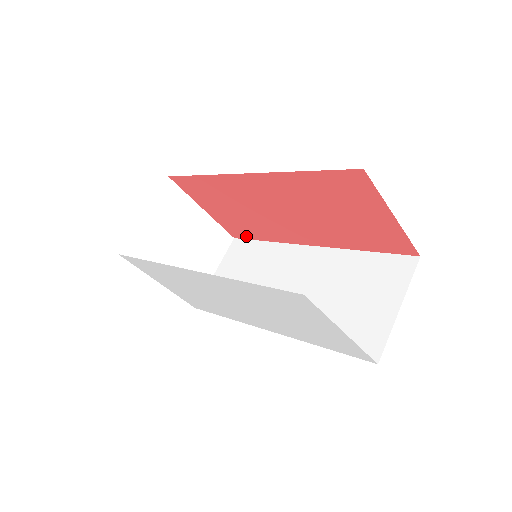
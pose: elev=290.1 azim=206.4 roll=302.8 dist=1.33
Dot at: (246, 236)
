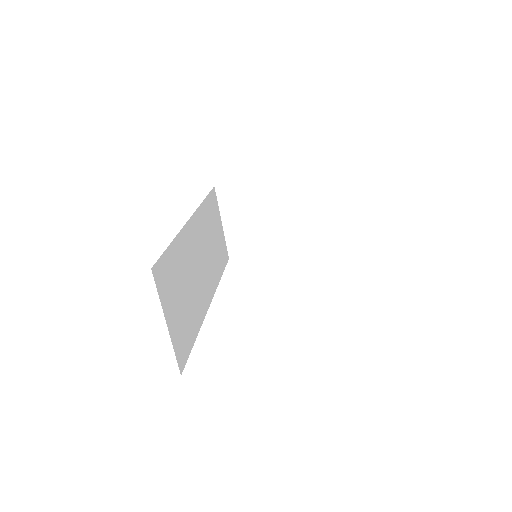
Dot at: occluded
